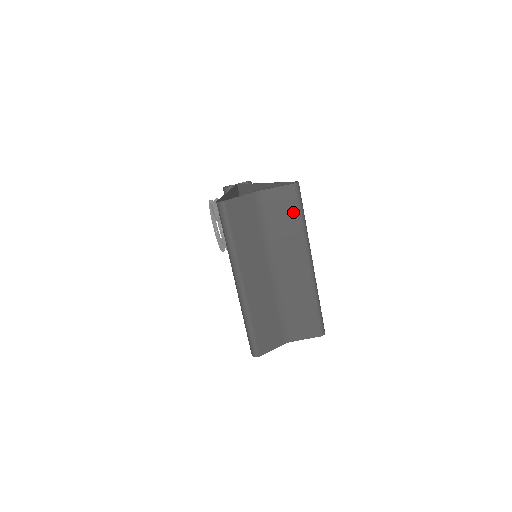
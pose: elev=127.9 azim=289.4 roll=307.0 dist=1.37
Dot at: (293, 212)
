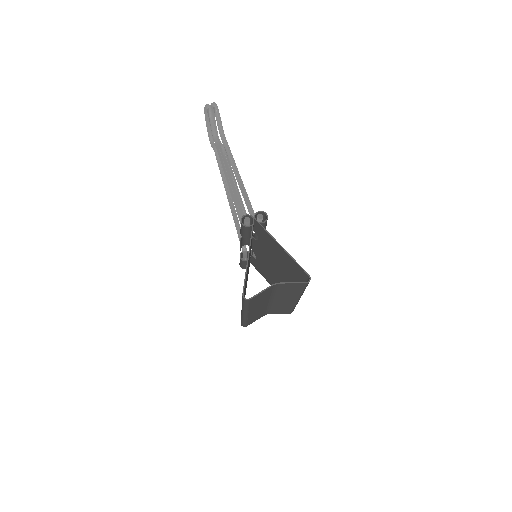
Dot at: (299, 289)
